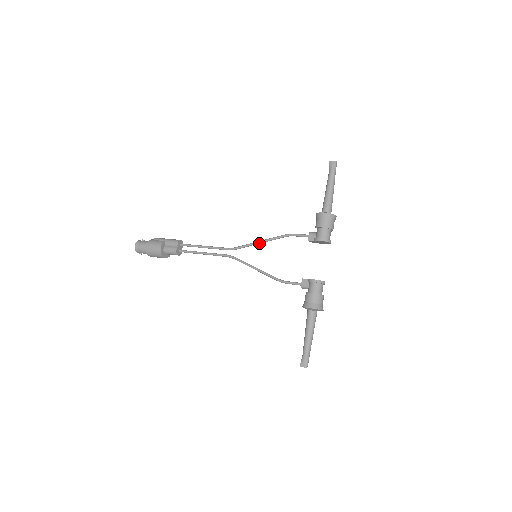
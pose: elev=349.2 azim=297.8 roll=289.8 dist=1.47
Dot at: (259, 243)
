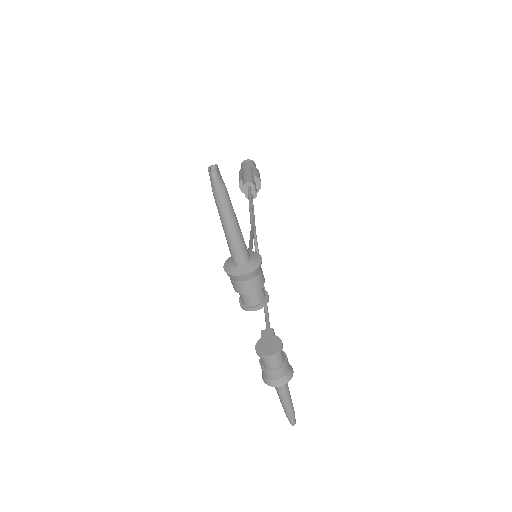
Dot at: occluded
